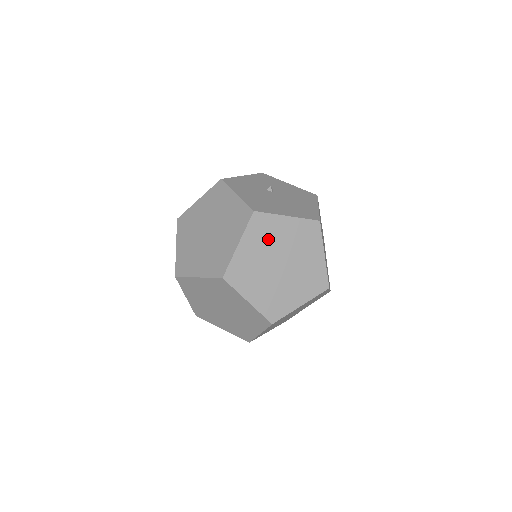
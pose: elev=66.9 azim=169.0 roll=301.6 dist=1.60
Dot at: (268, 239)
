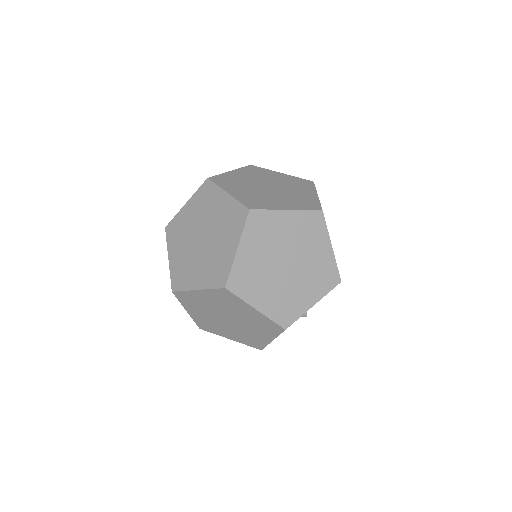
Dot at: (183, 233)
